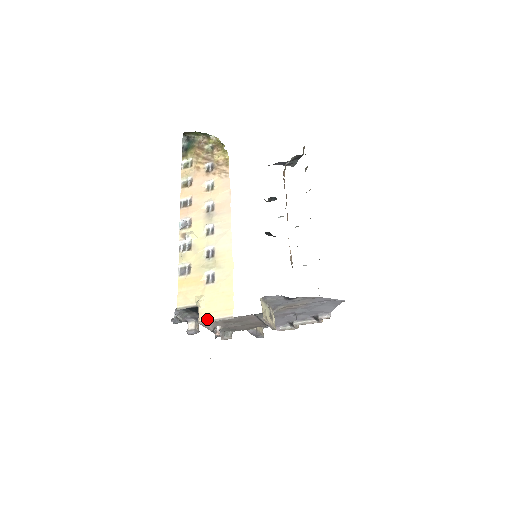
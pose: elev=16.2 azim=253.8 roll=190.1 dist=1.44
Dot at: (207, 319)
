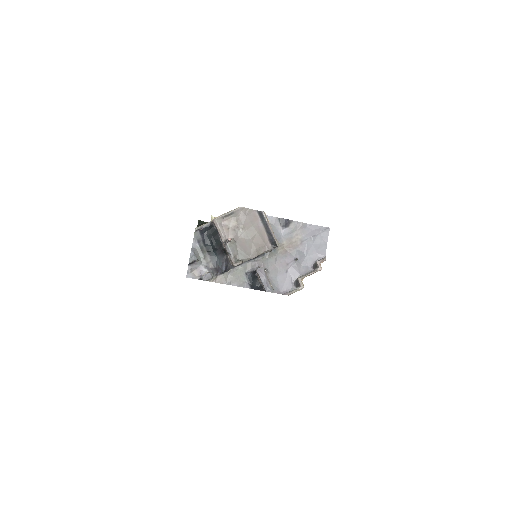
Dot at: (220, 215)
